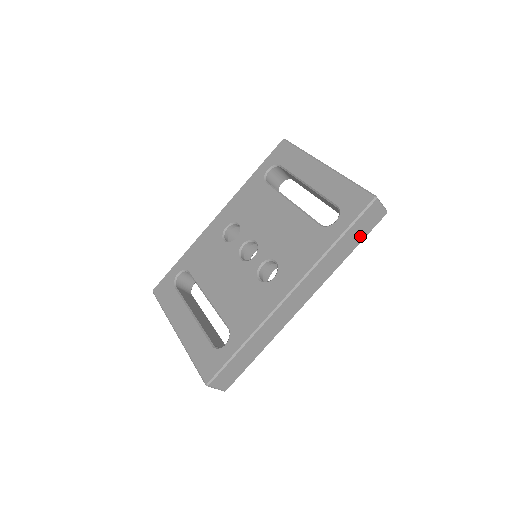
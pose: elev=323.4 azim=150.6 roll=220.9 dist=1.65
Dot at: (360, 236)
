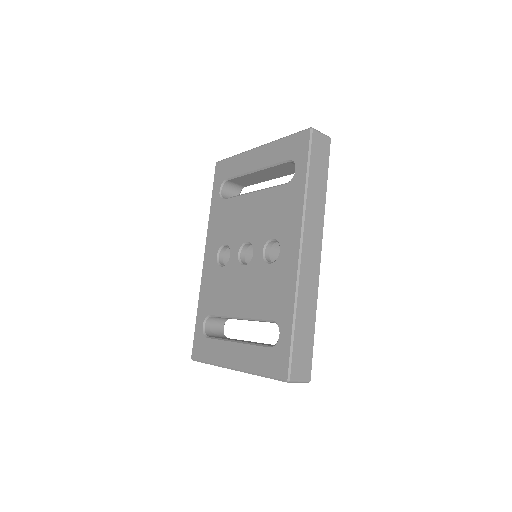
Dot at: (323, 168)
